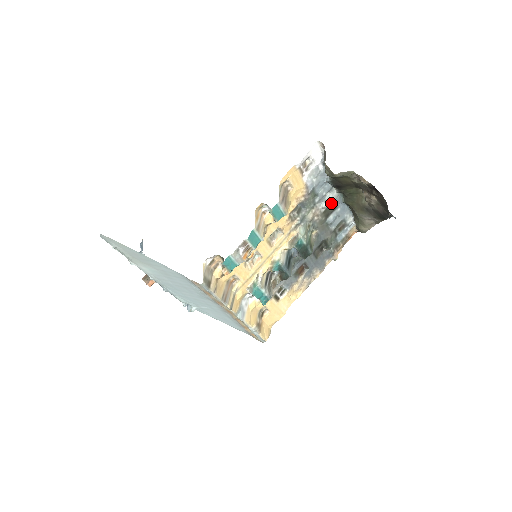
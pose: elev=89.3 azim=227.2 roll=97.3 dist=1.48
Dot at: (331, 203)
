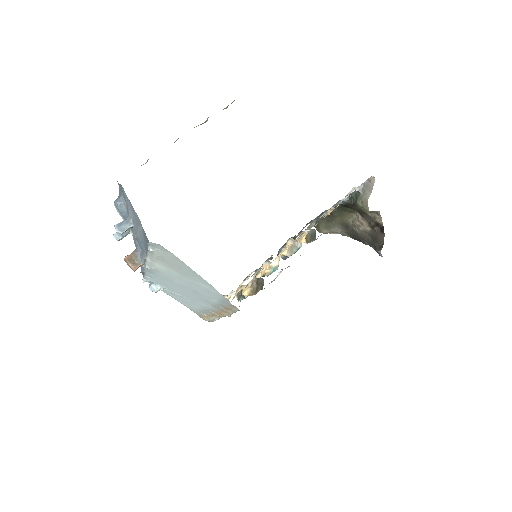
Dot at: occluded
